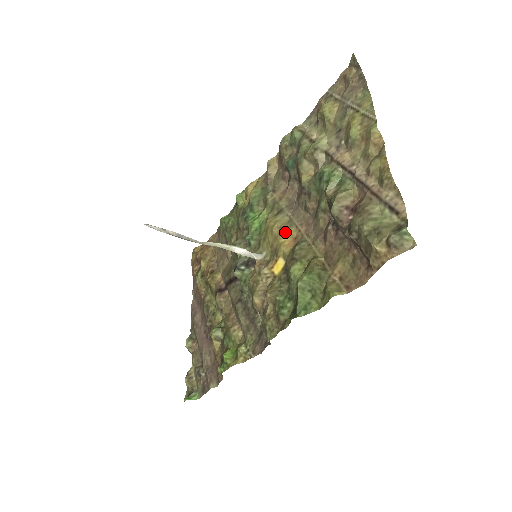
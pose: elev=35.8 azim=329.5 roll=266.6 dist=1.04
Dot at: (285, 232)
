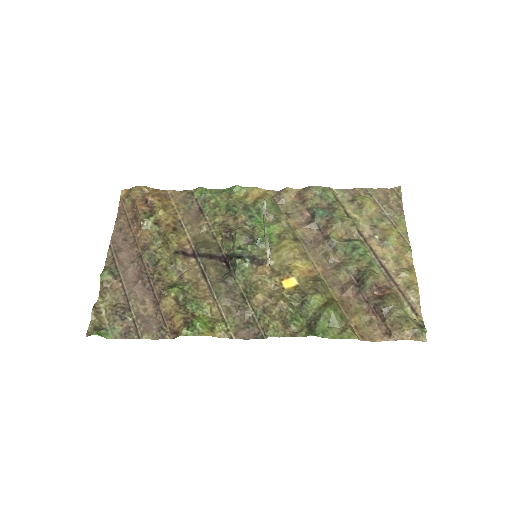
Dot at: (303, 260)
